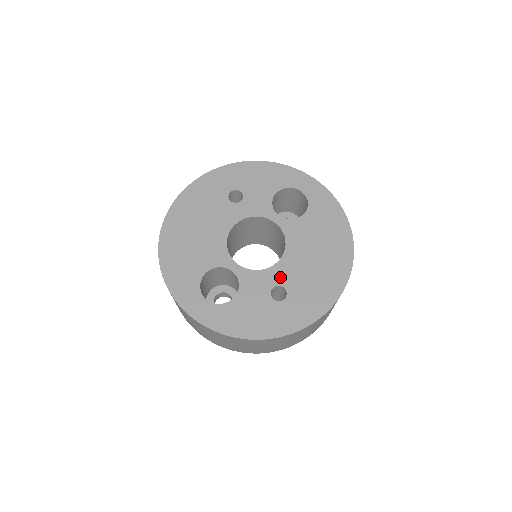
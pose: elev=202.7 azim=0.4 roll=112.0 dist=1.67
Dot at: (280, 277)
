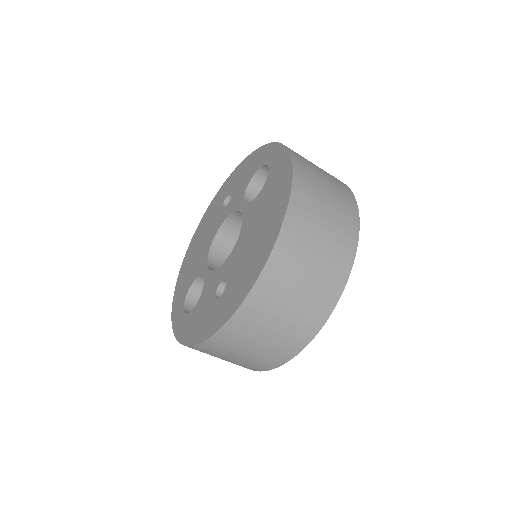
Dot at: (226, 270)
